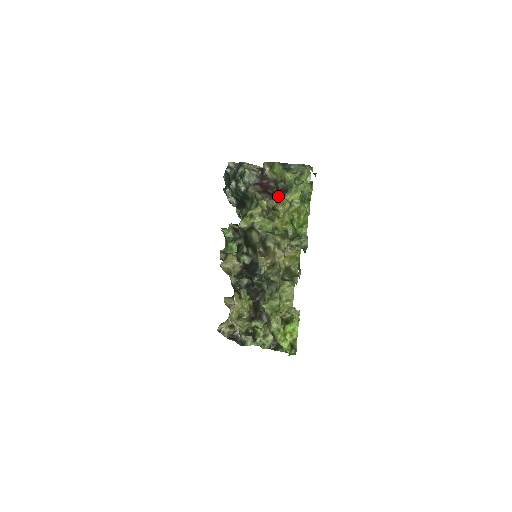
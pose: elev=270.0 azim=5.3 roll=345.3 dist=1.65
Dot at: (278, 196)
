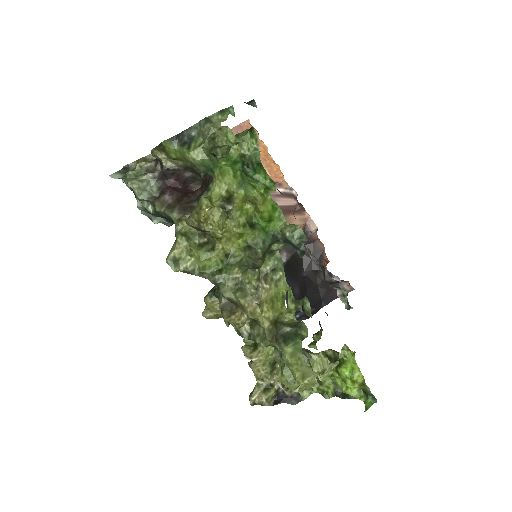
Dot at: (198, 201)
